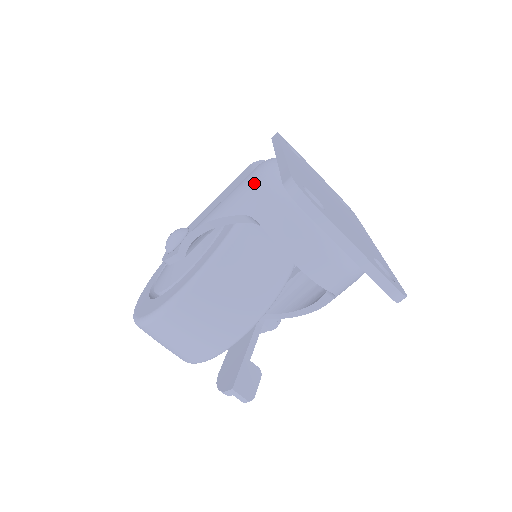
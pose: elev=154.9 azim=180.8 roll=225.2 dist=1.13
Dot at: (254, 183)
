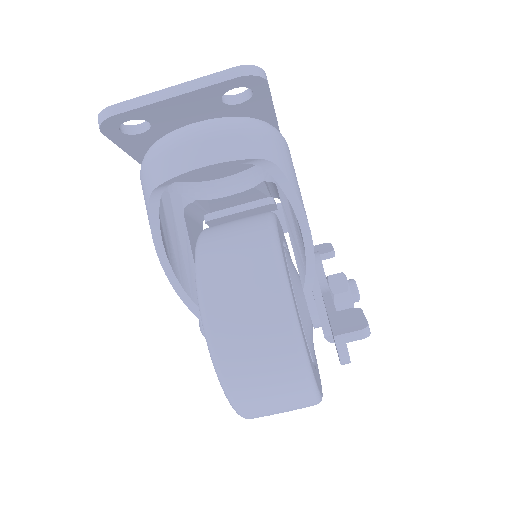
Dot at: (142, 189)
